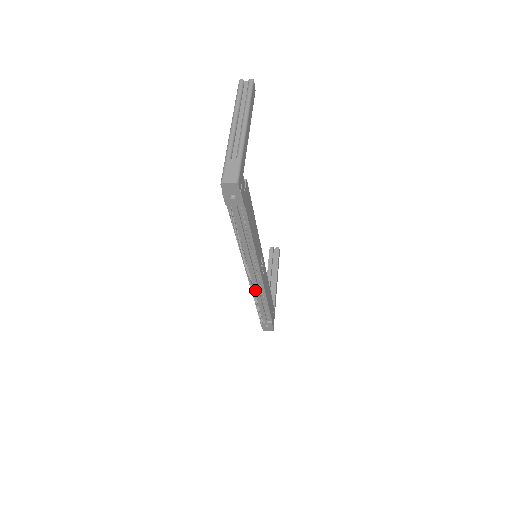
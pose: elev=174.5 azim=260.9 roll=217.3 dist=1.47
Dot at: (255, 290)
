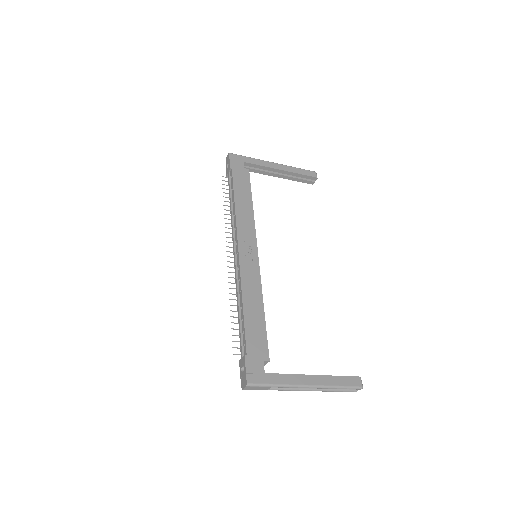
Dot at: (237, 282)
